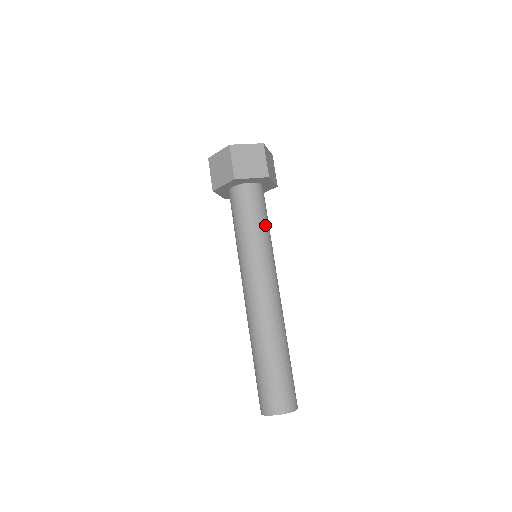
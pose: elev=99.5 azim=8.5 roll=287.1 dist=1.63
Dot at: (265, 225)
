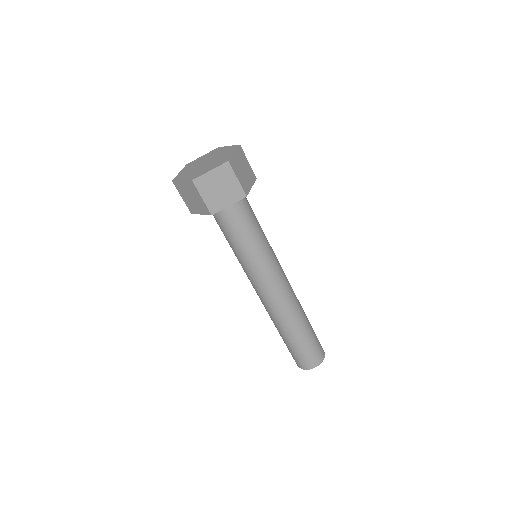
Dot at: (241, 244)
